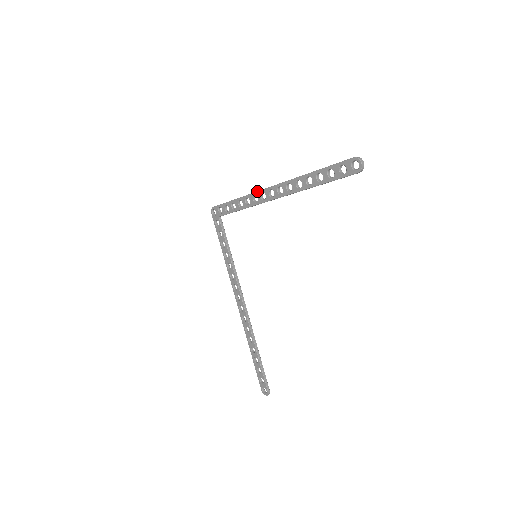
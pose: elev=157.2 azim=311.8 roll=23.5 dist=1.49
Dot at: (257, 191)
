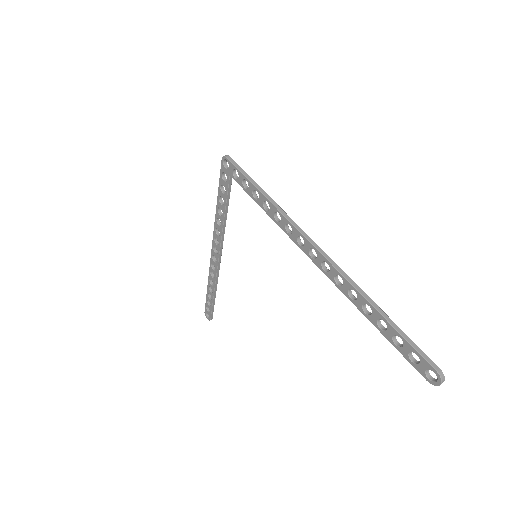
Dot at: (296, 228)
